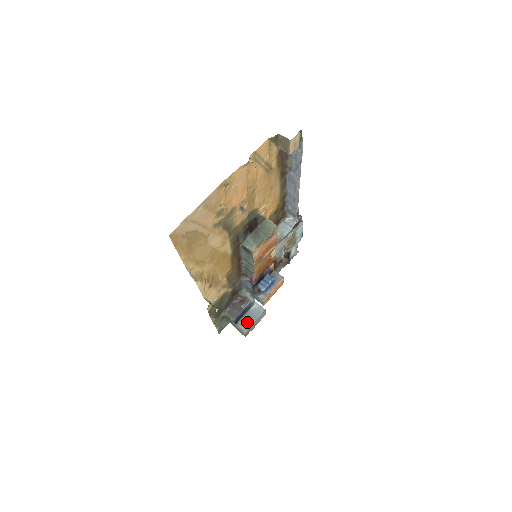
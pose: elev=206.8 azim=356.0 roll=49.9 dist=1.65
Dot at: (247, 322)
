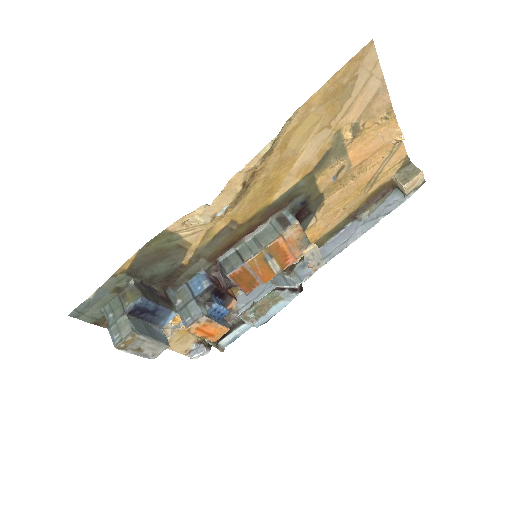
Dot at: (143, 328)
